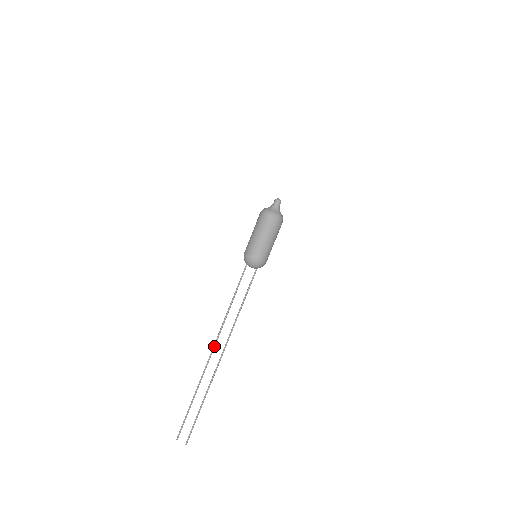
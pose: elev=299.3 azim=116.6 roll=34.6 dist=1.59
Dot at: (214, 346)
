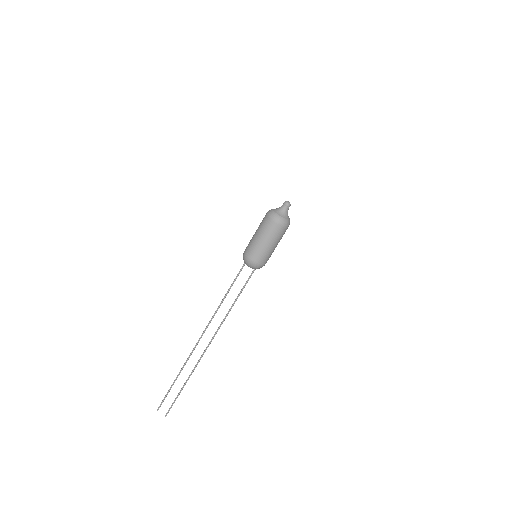
Dot at: (202, 335)
